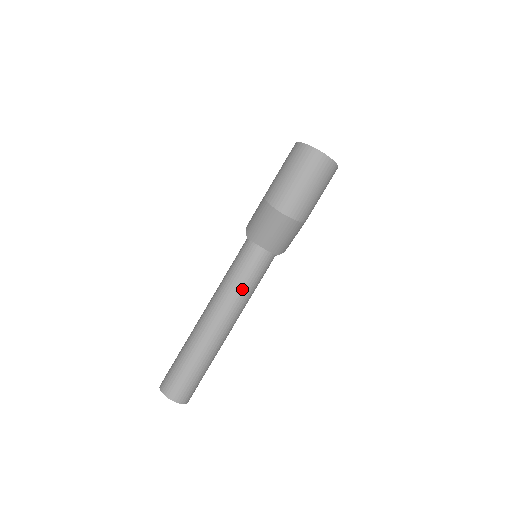
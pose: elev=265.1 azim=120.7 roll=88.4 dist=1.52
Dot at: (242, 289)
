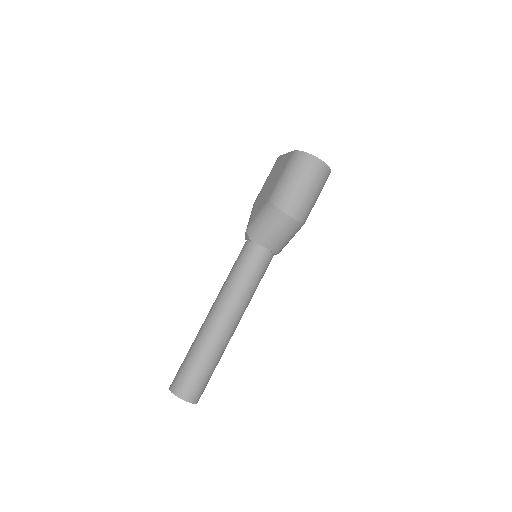
Dot at: (249, 288)
